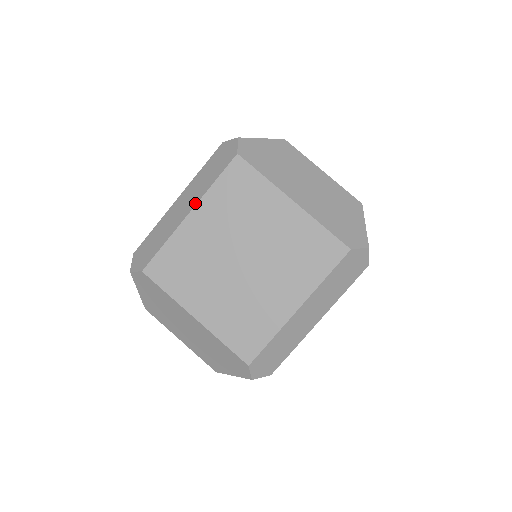
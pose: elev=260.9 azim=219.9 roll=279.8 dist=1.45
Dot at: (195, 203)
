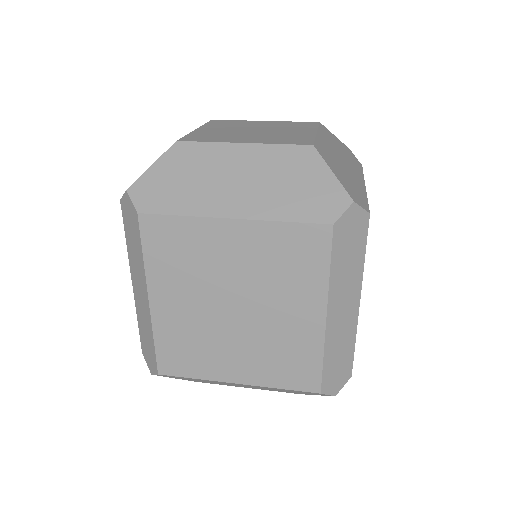
Dot at: (145, 287)
